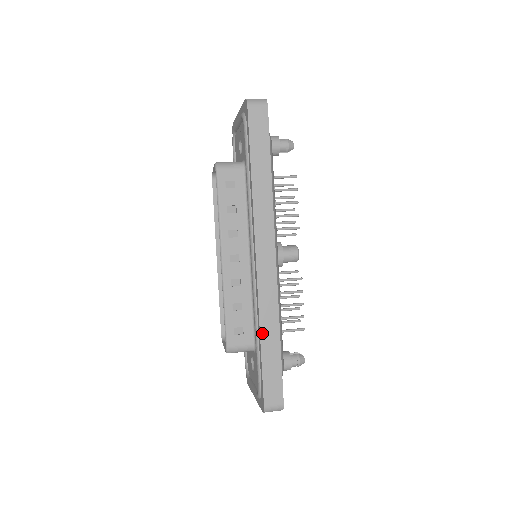
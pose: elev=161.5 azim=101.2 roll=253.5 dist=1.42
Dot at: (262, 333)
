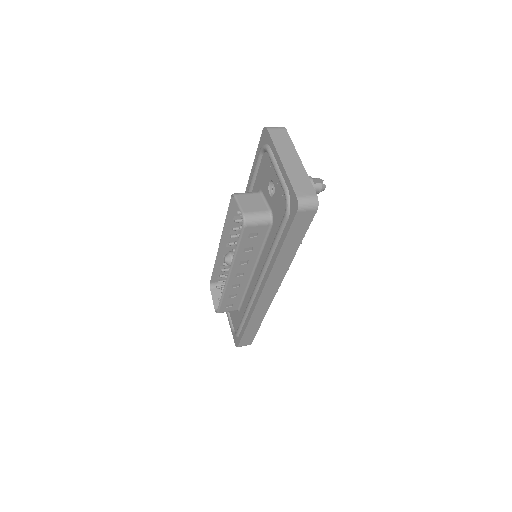
Dot at: (249, 323)
